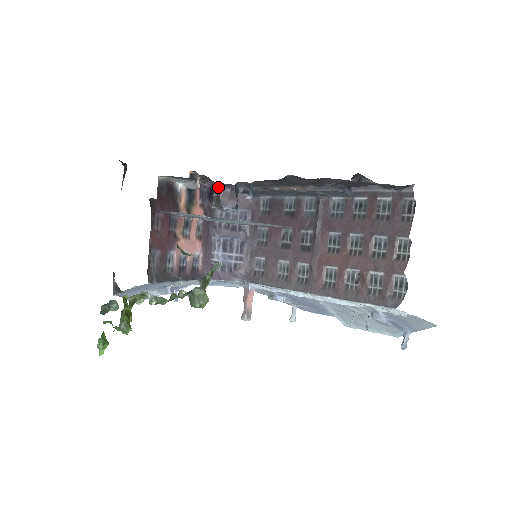
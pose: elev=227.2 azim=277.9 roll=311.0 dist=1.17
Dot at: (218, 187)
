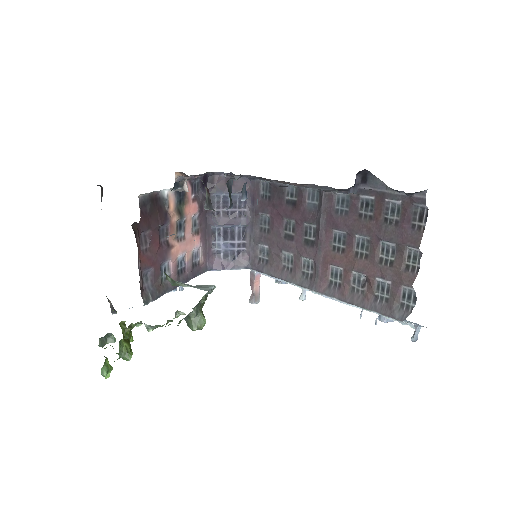
Dot at: (208, 189)
